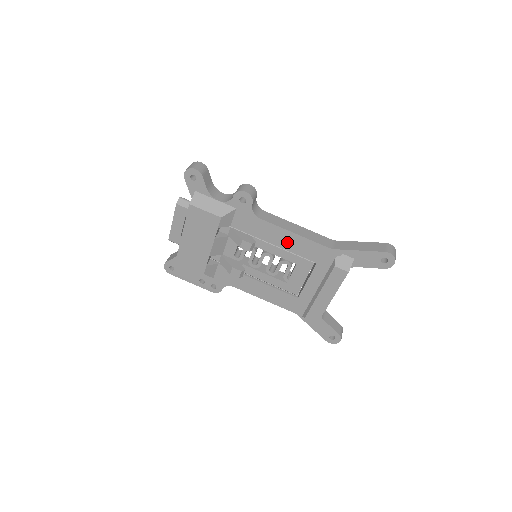
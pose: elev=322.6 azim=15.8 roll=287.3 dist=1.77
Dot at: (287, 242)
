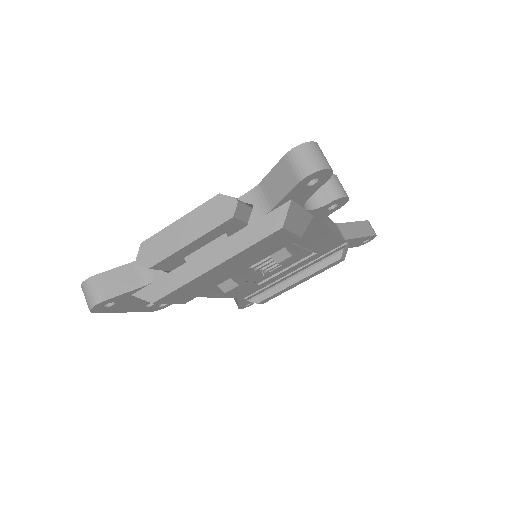
Dot at: (317, 241)
